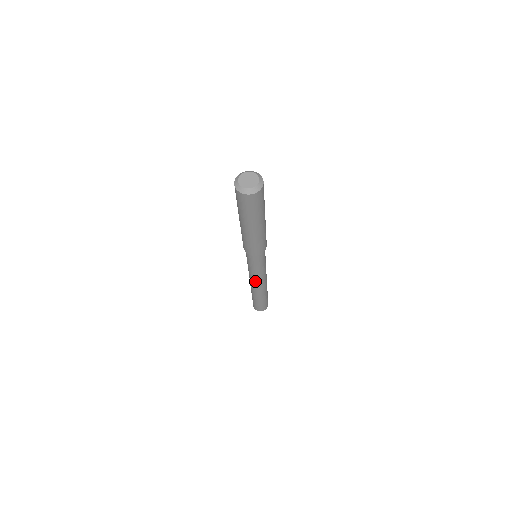
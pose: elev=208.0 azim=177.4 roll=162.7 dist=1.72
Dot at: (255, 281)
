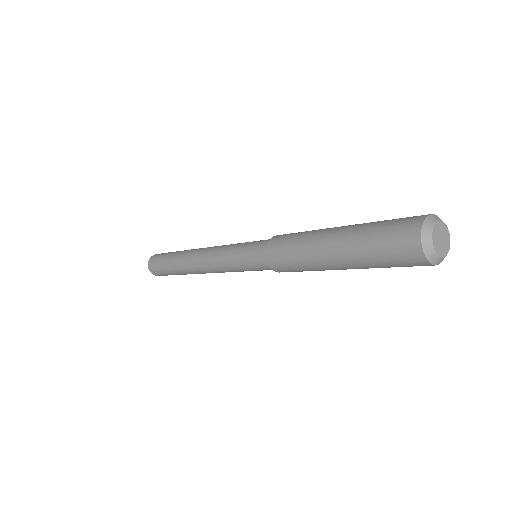
Dot at: (212, 269)
